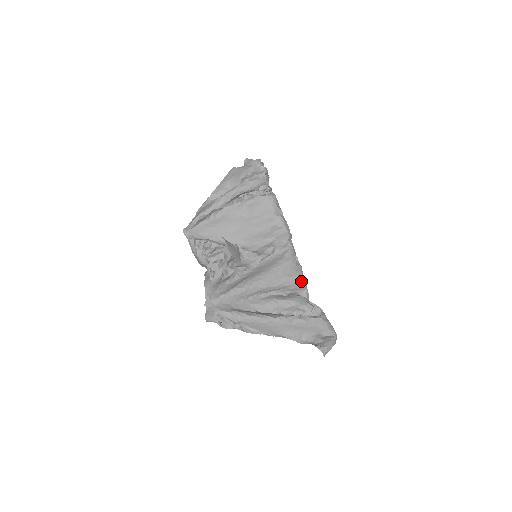
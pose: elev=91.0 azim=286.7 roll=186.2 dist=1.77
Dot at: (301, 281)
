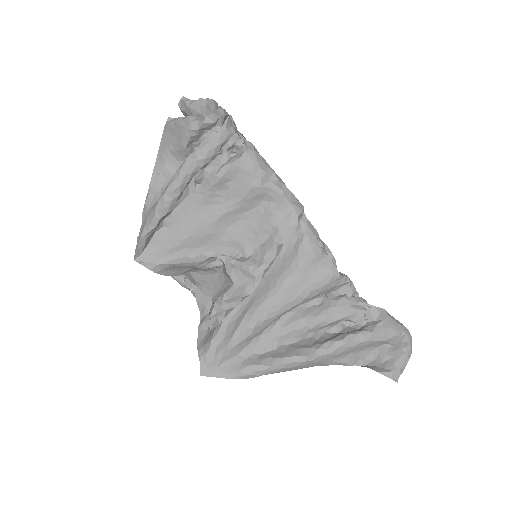
Dot at: (337, 279)
